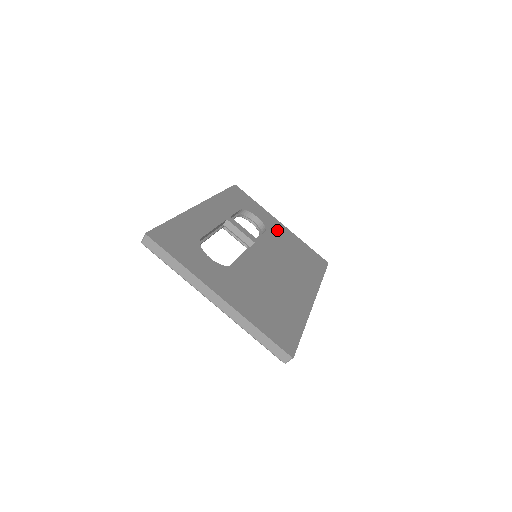
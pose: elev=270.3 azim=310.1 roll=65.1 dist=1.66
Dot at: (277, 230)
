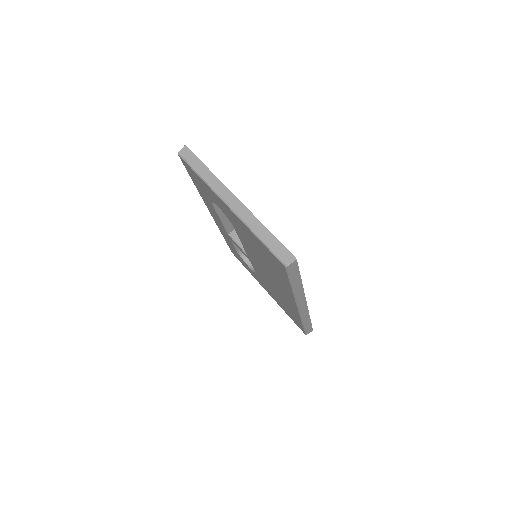
Dot at: occluded
